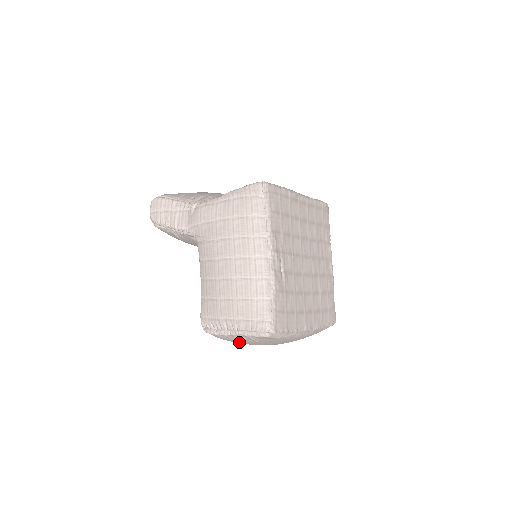
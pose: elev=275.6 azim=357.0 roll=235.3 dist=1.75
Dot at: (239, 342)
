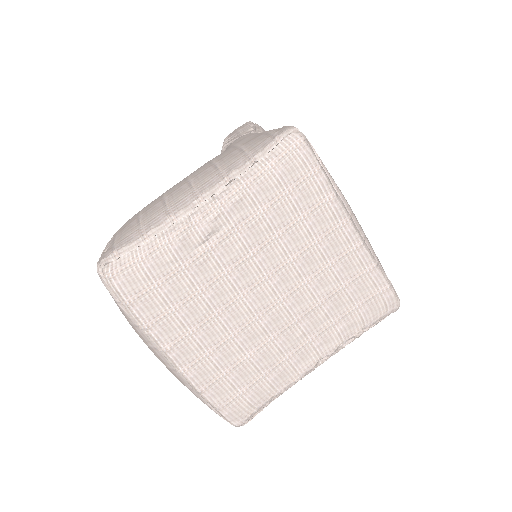
Dot at: occluded
